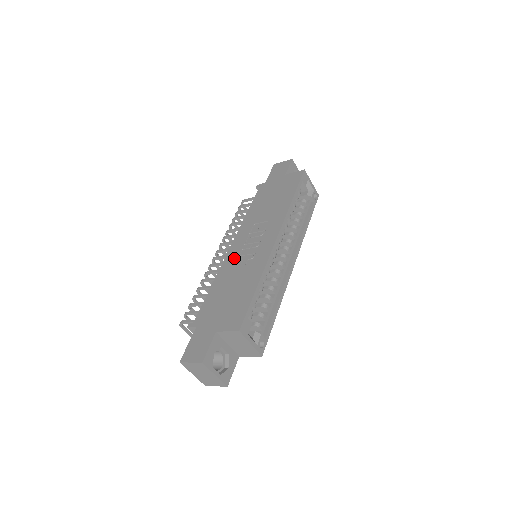
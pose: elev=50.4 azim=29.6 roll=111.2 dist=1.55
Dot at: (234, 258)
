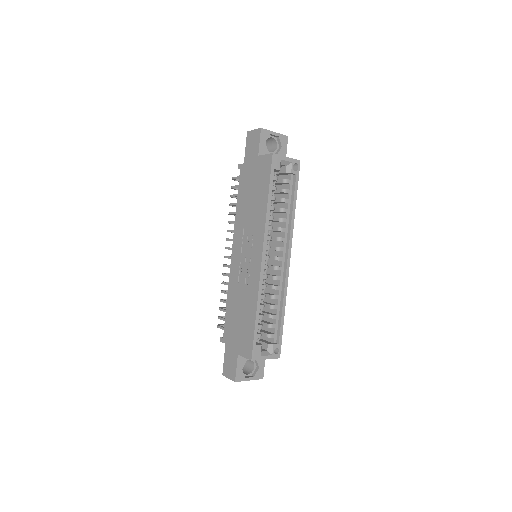
Dot at: (236, 272)
